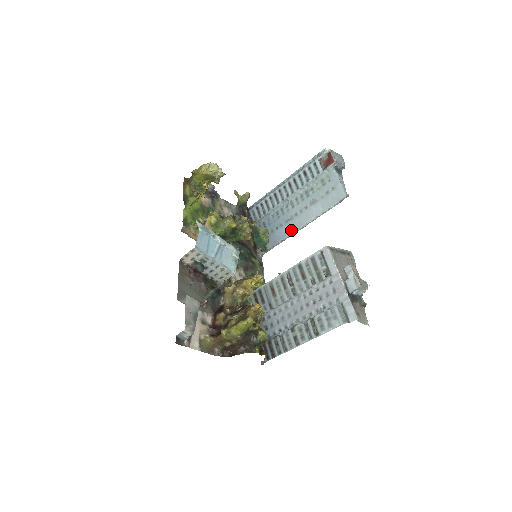
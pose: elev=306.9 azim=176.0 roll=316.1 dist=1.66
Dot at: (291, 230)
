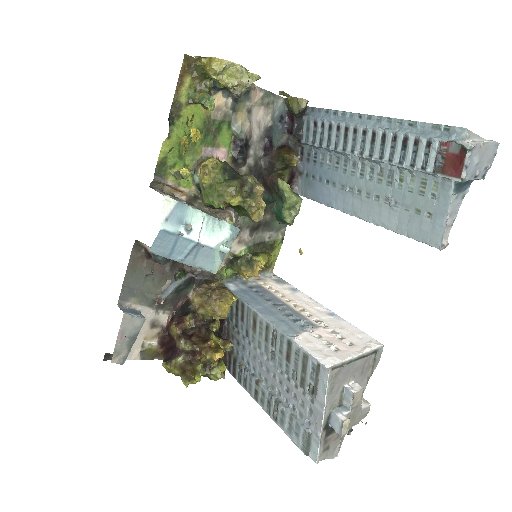
Dot at: (342, 207)
